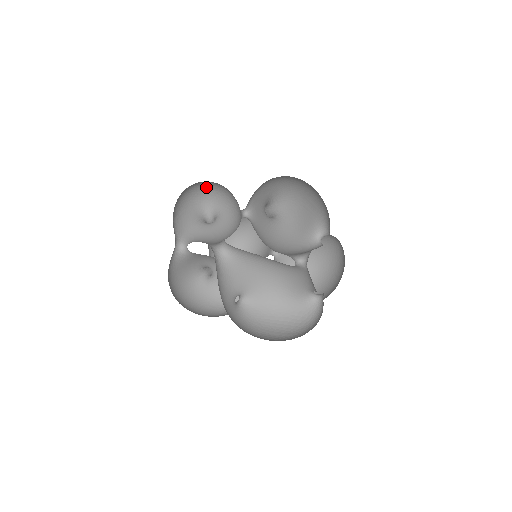
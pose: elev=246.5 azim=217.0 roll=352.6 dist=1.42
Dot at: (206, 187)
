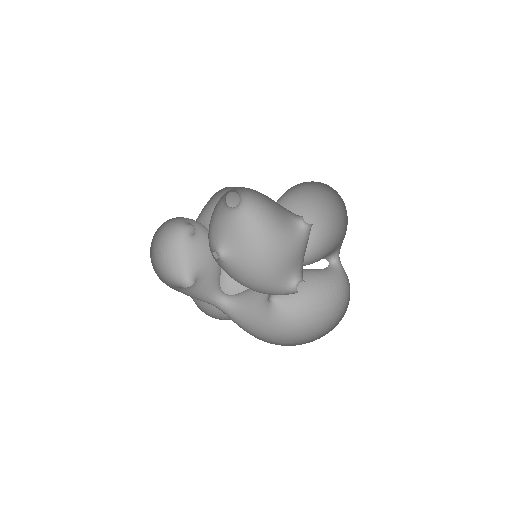
Dot at: occluded
